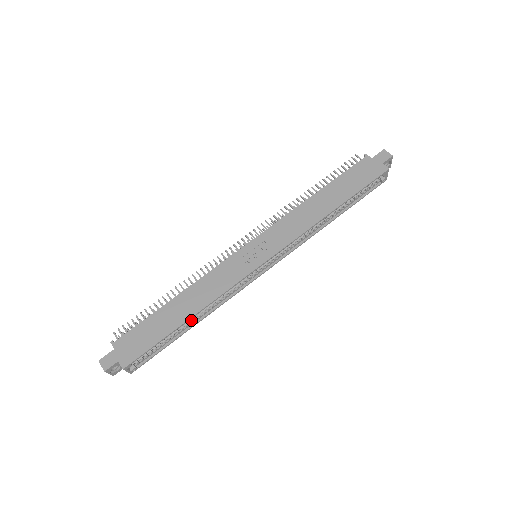
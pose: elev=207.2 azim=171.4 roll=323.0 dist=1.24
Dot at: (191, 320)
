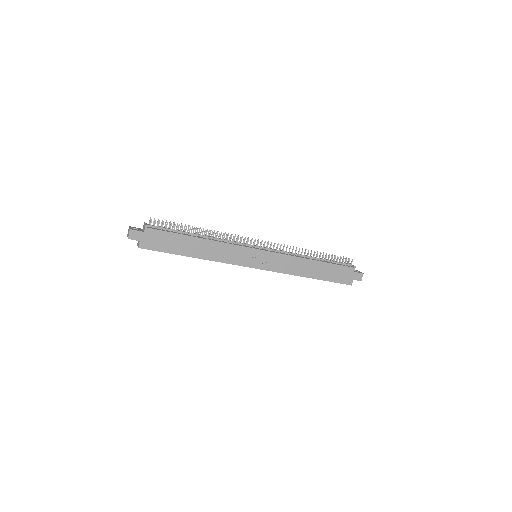
Dot at: occluded
